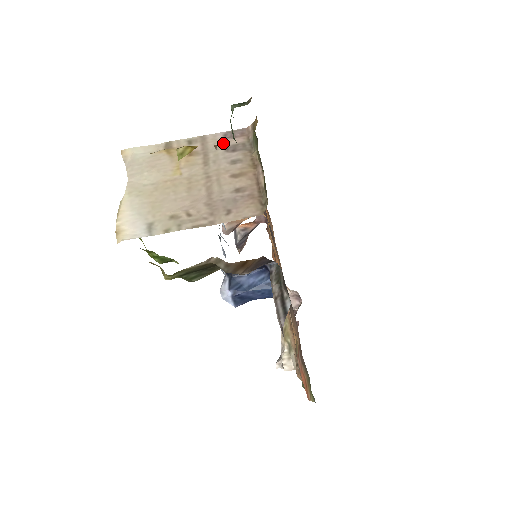
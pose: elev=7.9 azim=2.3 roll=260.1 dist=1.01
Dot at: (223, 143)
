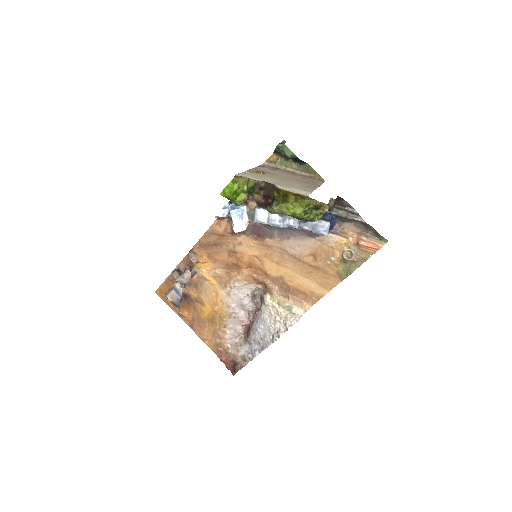
Dot at: (266, 169)
